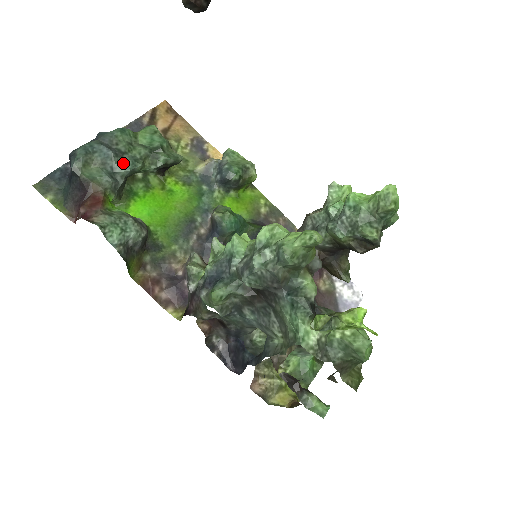
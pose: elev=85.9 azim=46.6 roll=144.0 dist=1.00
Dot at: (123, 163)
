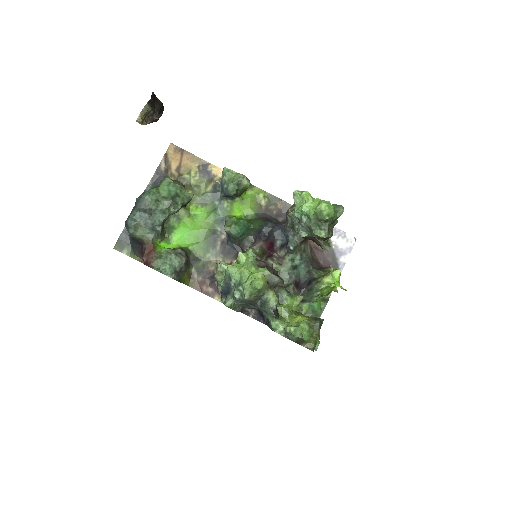
Dot at: (156, 218)
